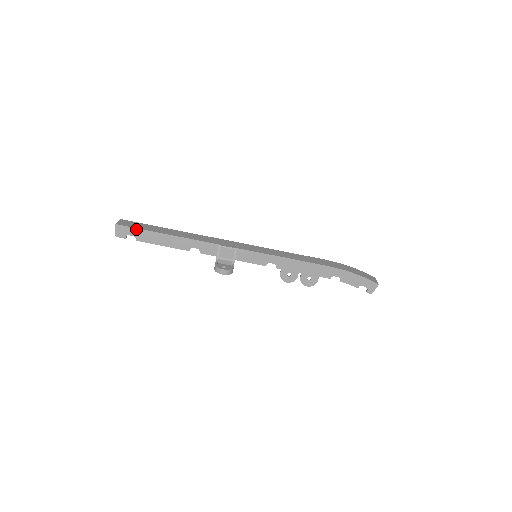
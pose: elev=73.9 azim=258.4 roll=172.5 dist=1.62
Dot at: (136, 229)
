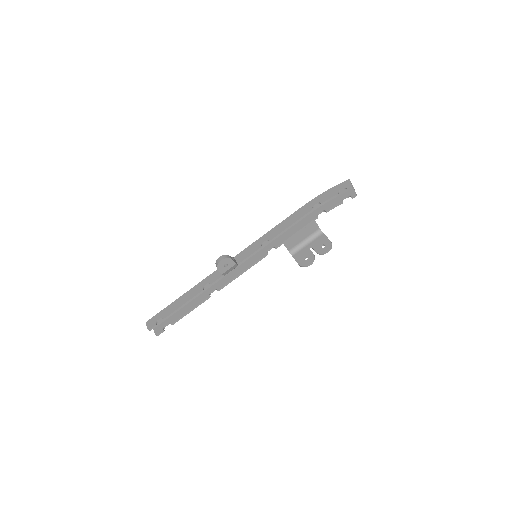
Dot at: (160, 312)
